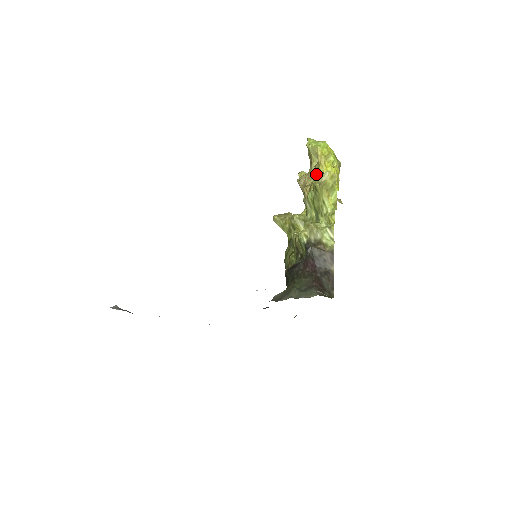
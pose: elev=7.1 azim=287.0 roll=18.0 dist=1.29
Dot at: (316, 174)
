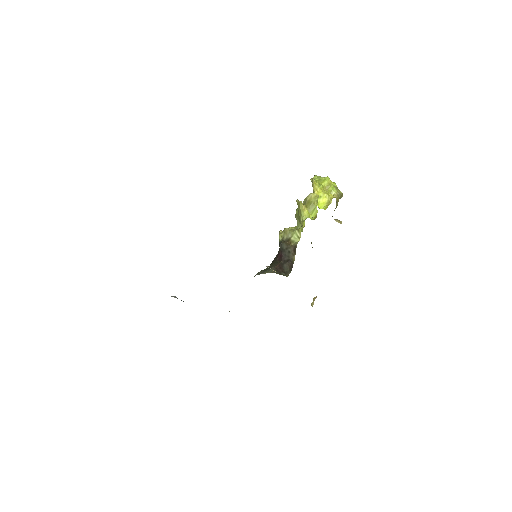
Dot at: occluded
